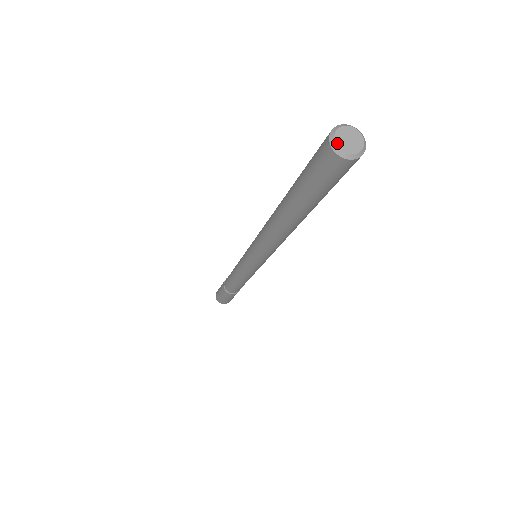
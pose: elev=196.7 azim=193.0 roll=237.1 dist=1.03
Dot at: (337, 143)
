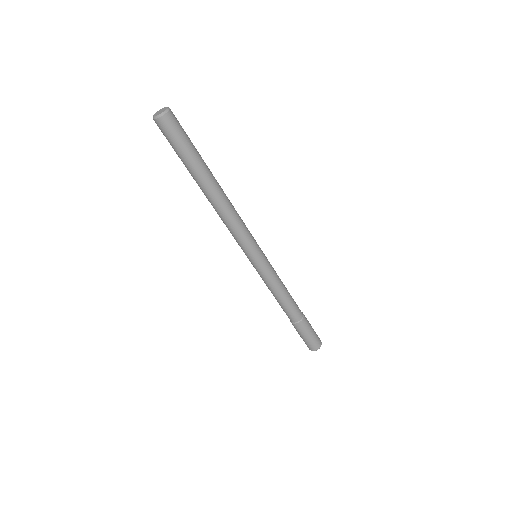
Dot at: (158, 115)
